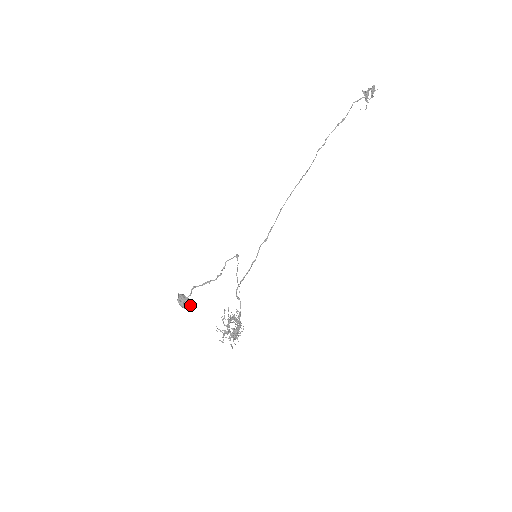
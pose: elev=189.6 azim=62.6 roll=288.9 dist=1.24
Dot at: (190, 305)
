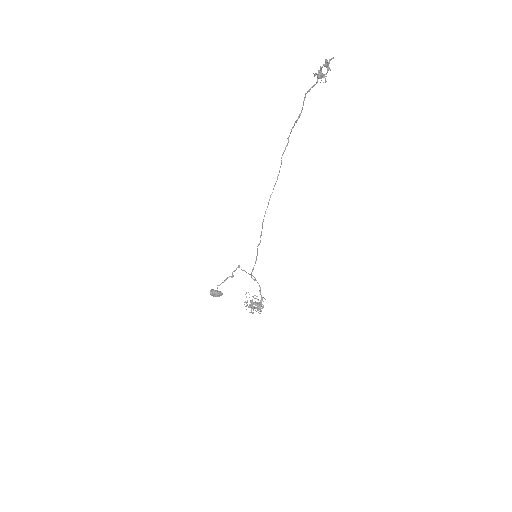
Dot at: (222, 293)
